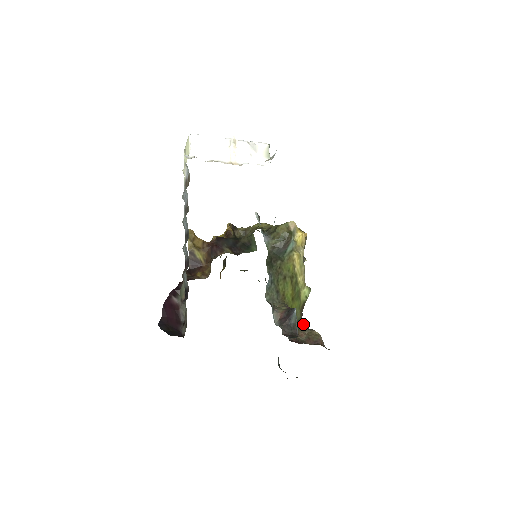
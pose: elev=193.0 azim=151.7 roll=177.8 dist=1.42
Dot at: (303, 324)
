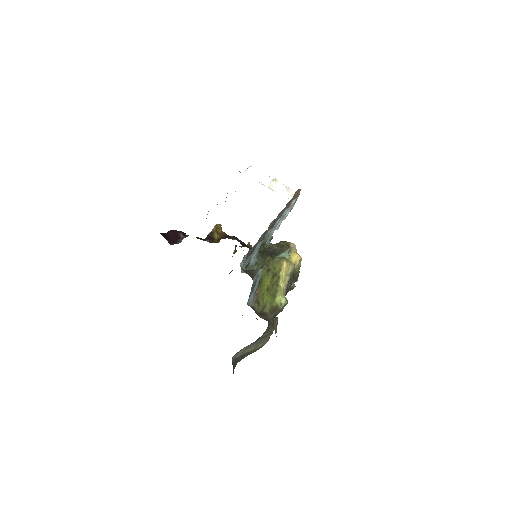
Dot at: occluded
